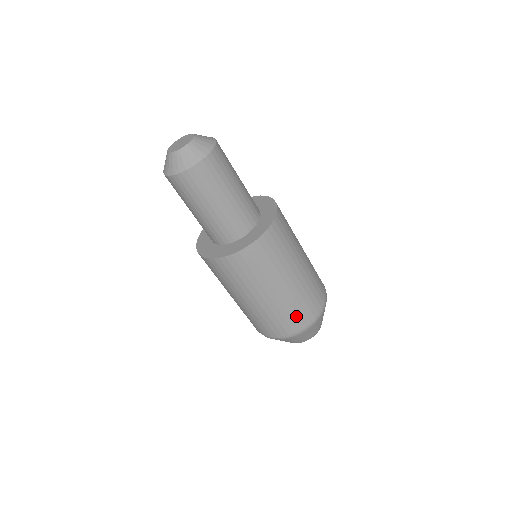
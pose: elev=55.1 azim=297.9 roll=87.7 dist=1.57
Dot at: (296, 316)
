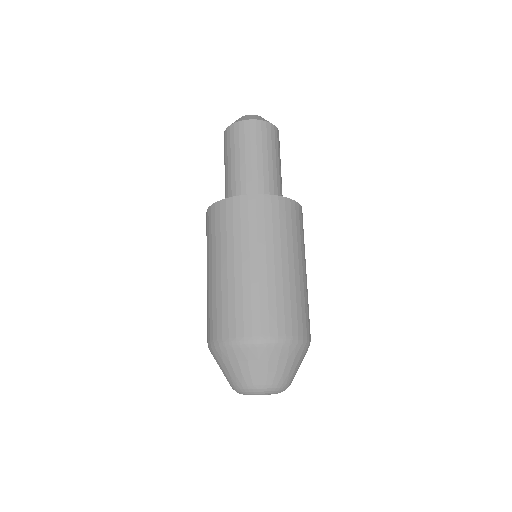
Dot at: (274, 312)
